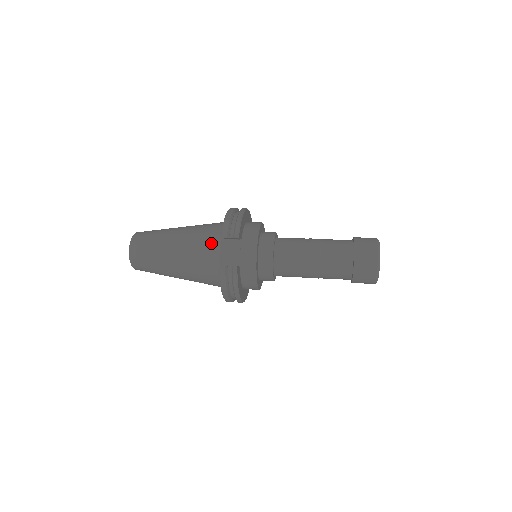
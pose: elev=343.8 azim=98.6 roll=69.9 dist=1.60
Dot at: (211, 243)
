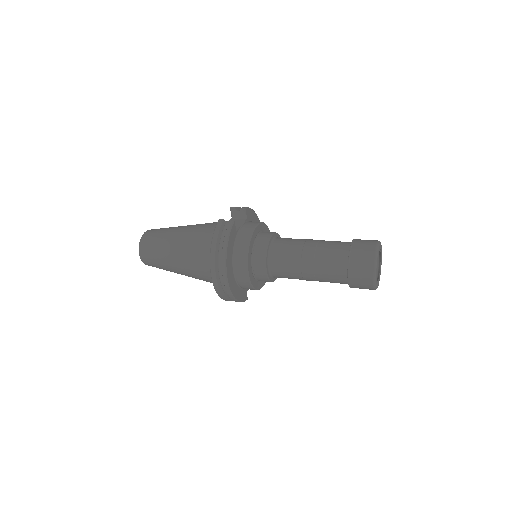
Dot at: occluded
